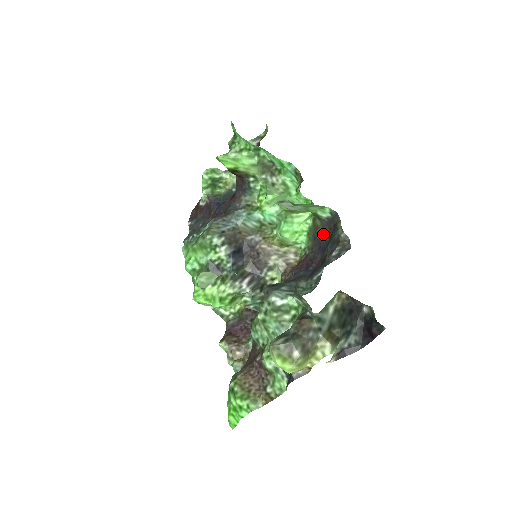
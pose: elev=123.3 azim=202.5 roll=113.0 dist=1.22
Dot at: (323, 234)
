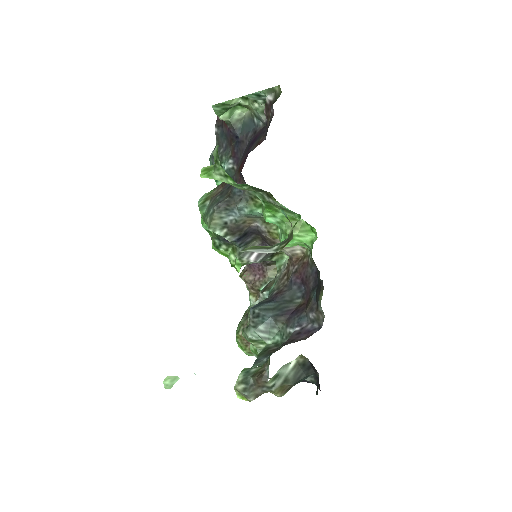
Dot at: occluded
